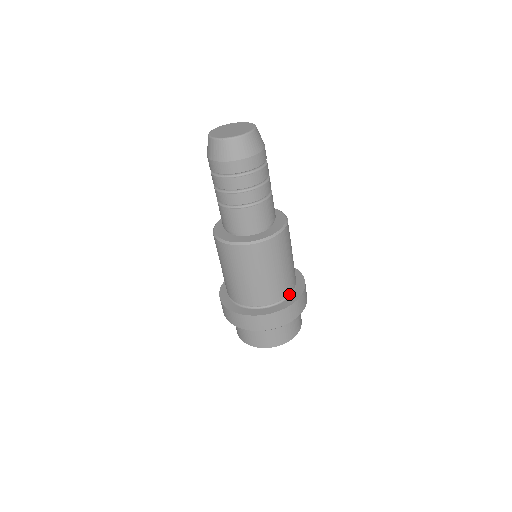
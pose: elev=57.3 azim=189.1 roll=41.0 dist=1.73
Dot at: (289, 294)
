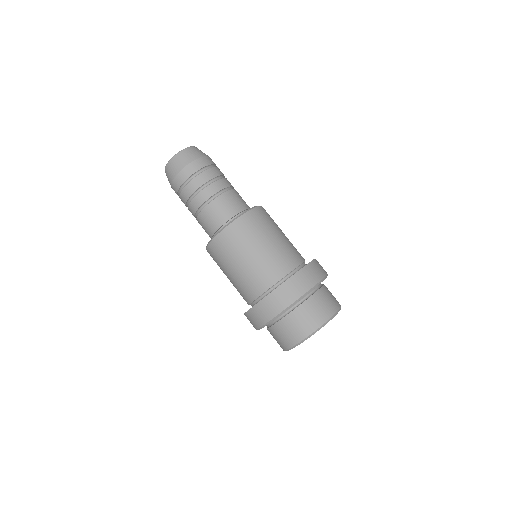
Dot at: (304, 265)
